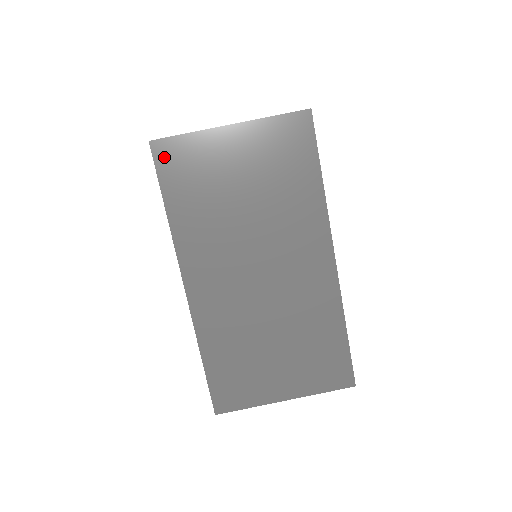
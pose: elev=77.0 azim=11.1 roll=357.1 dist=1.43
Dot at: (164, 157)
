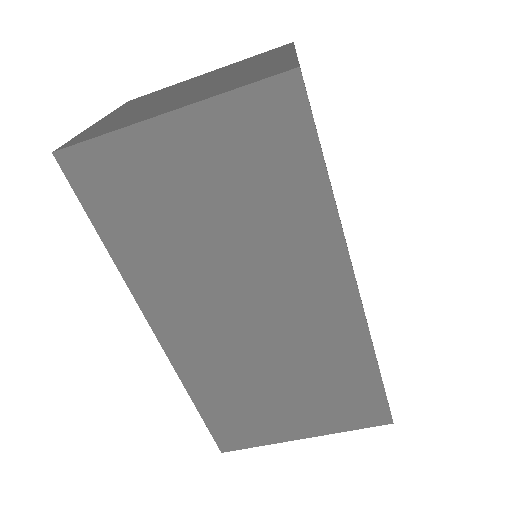
Dot at: (81, 173)
